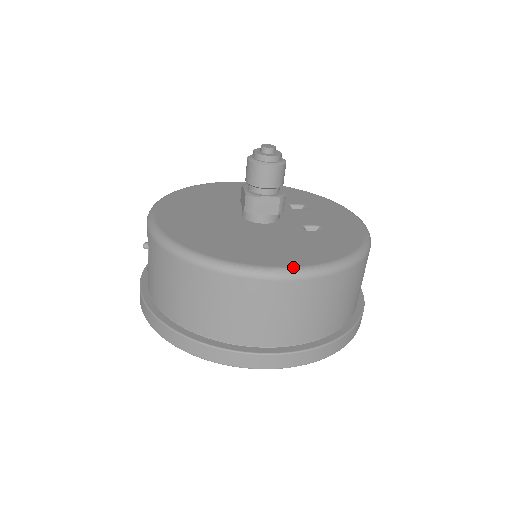
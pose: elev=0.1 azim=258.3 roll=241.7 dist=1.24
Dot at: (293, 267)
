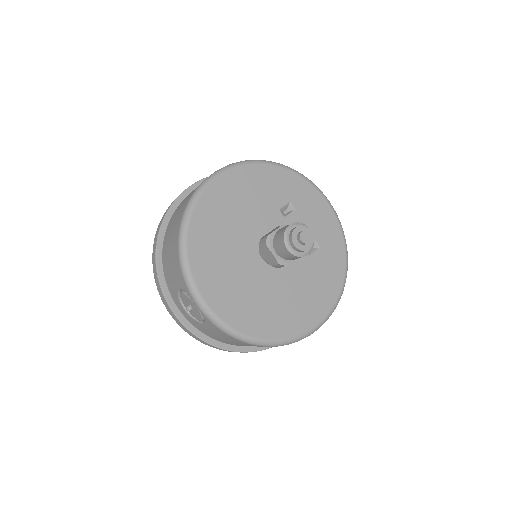
Dot at: (325, 318)
